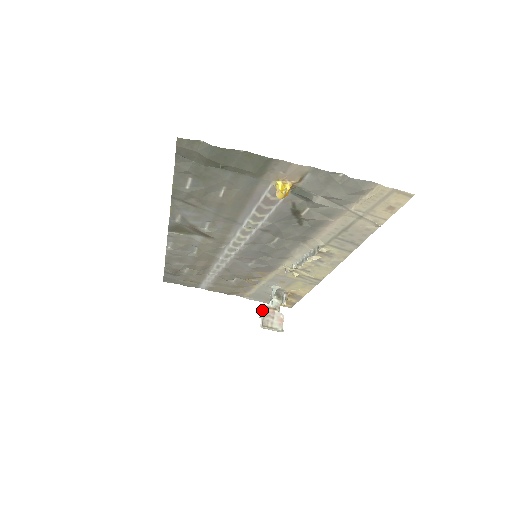
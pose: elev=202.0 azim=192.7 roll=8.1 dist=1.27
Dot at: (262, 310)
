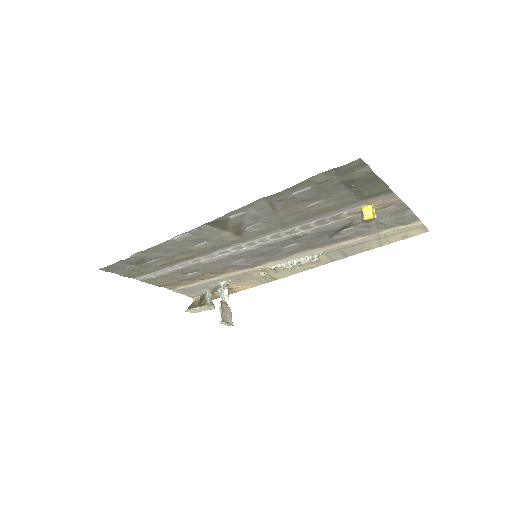
Dot at: (219, 305)
